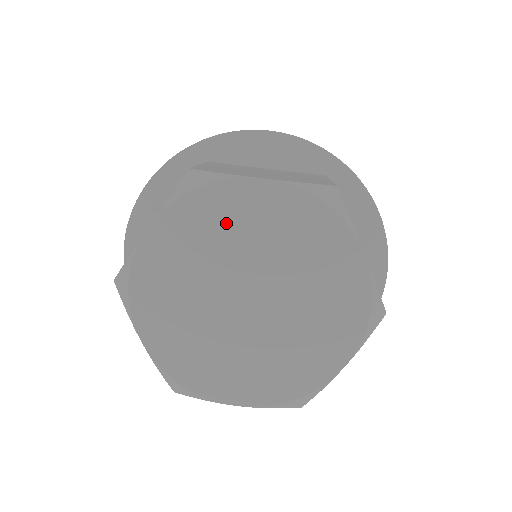
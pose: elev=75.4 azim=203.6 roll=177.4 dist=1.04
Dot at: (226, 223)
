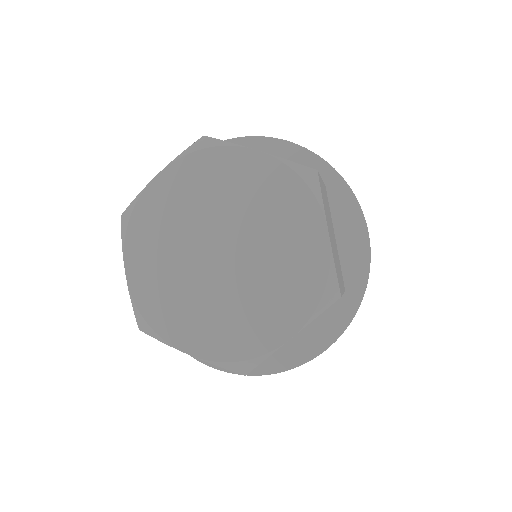
Dot at: (162, 221)
